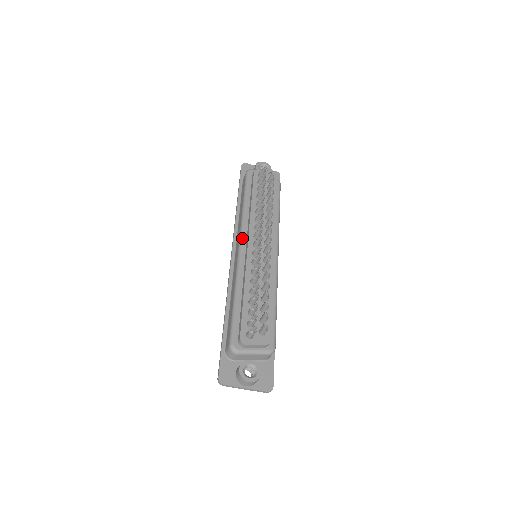
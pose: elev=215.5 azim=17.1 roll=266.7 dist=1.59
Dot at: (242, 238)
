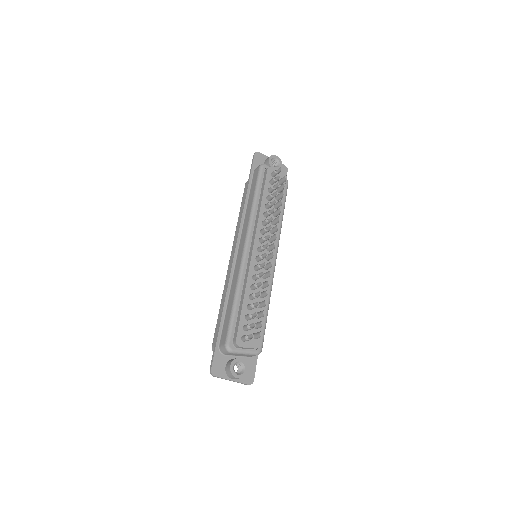
Dot at: (248, 239)
